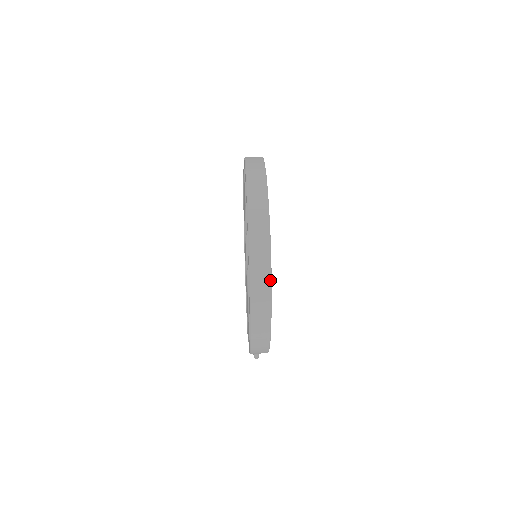
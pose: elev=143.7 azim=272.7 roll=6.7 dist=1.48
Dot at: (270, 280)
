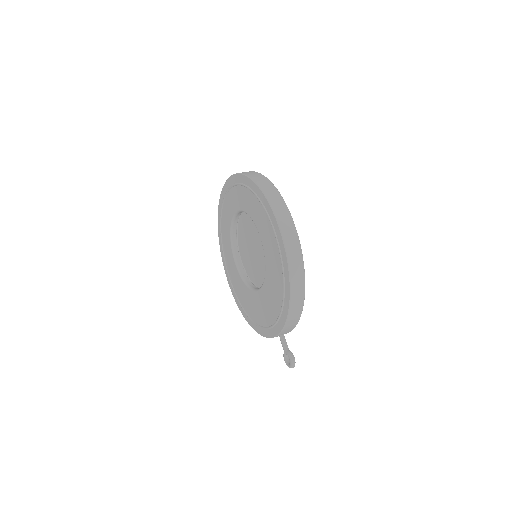
Dot at: (282, 198)
